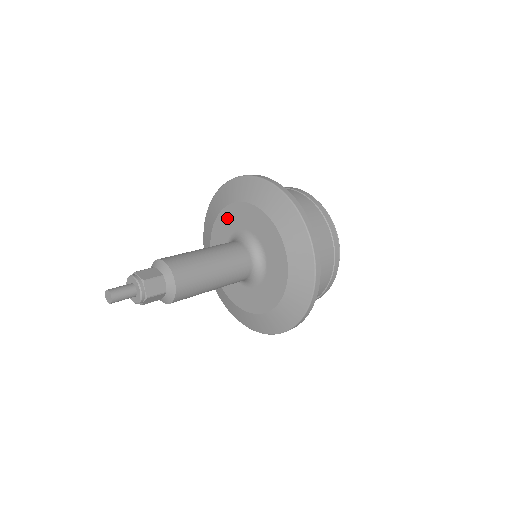
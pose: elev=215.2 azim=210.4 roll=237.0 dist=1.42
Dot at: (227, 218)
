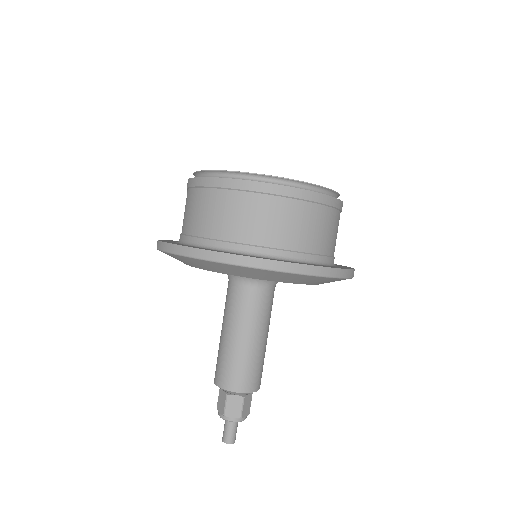
Dot at: occluded
